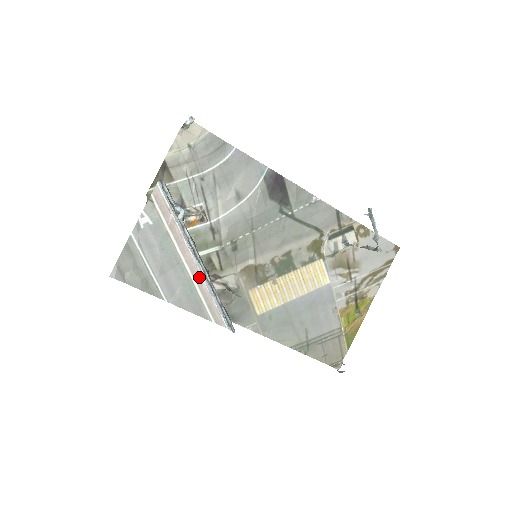
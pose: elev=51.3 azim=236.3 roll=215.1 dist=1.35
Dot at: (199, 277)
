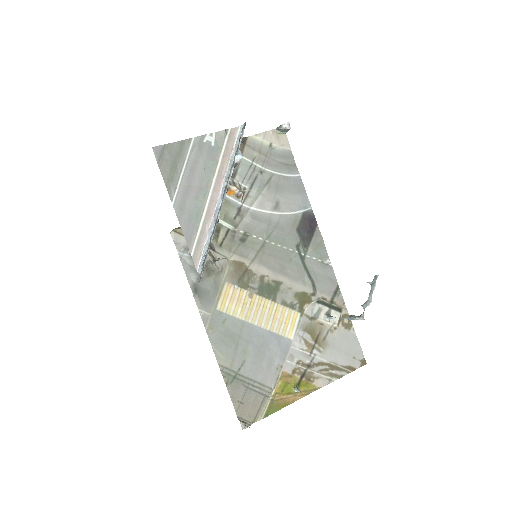
Dot at: (211, 212)
